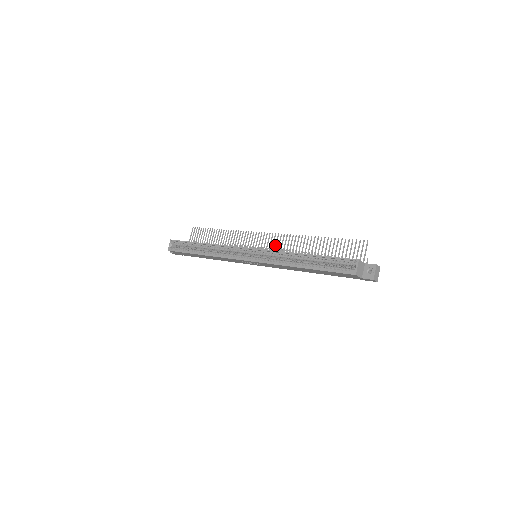
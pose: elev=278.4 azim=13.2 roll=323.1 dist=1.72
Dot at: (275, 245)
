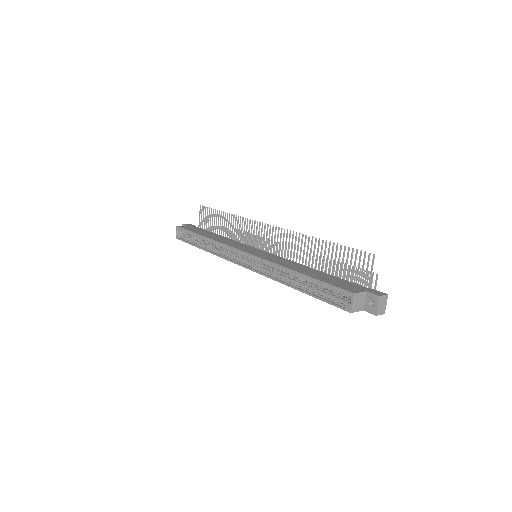
Dot at: (276, 242)
